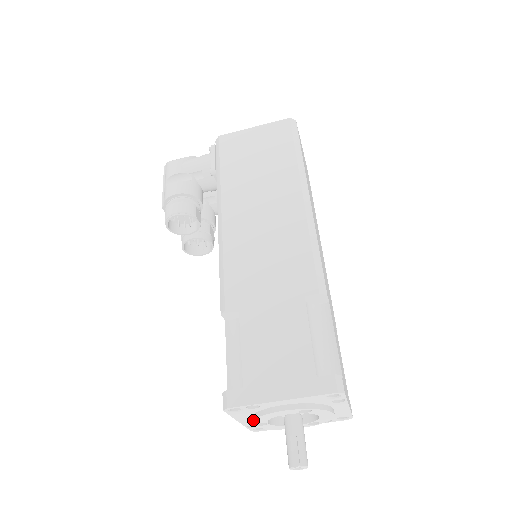
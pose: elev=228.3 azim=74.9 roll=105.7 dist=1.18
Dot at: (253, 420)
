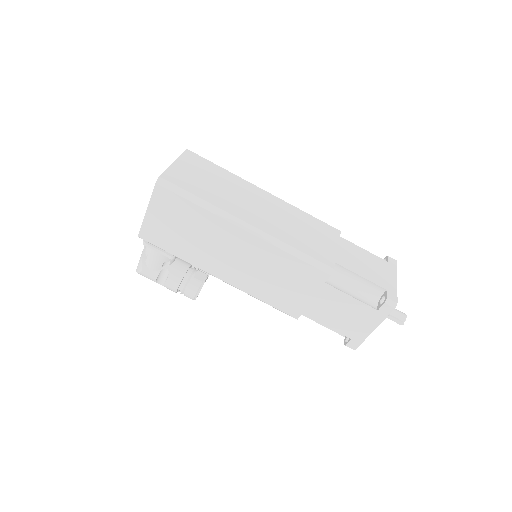
Dot at: occluded
